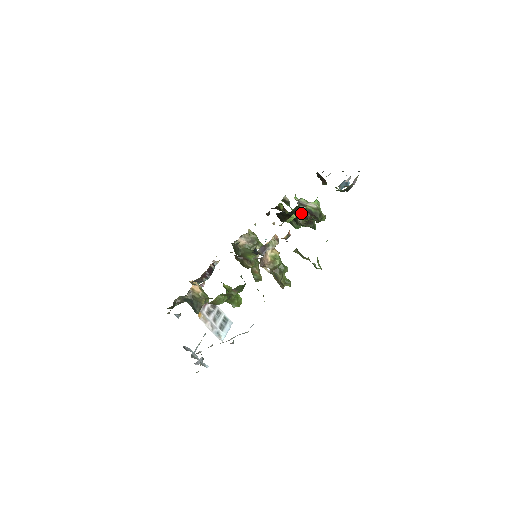
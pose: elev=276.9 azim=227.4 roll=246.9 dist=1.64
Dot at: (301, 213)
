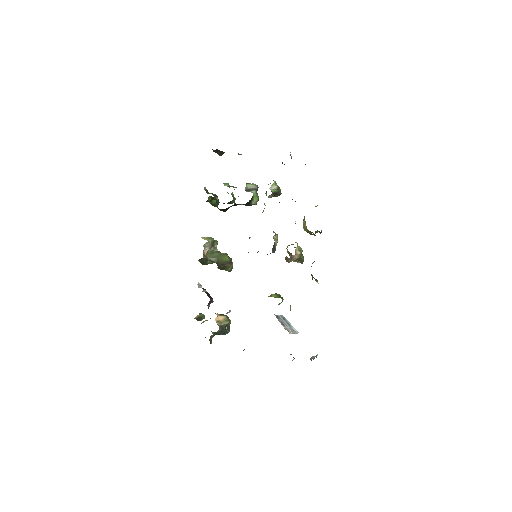
Dot at: (254, 197)
